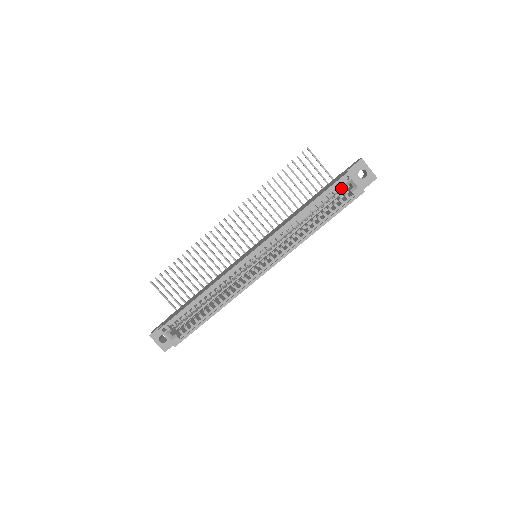
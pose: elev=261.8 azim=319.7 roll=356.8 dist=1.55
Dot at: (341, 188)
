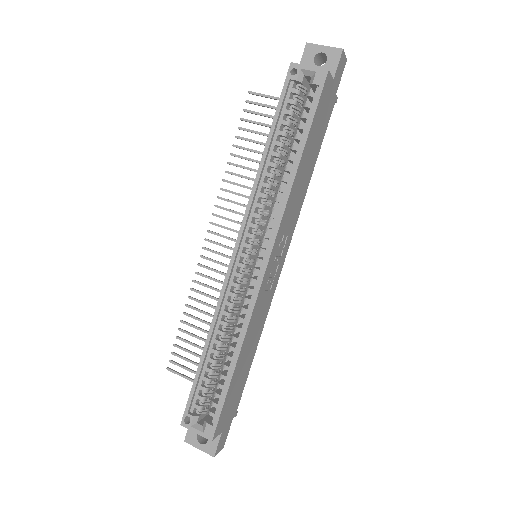
Dot at: (296, 91)
